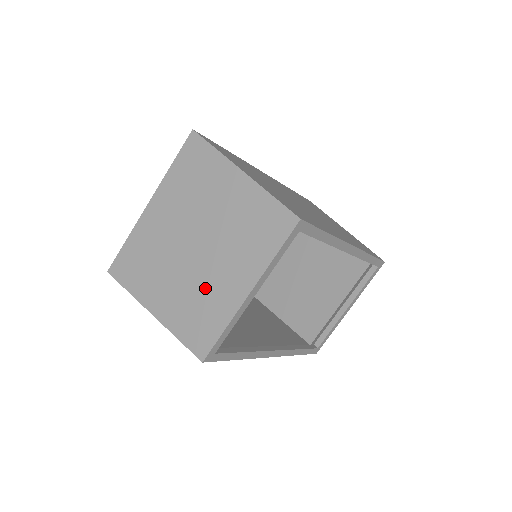
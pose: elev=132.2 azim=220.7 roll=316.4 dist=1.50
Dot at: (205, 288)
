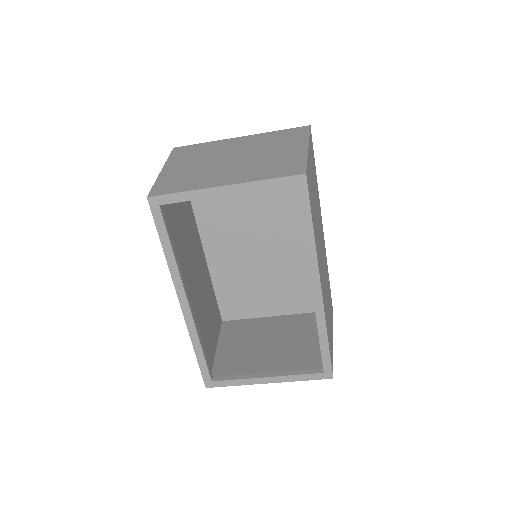
Dot at: (206, 173)
